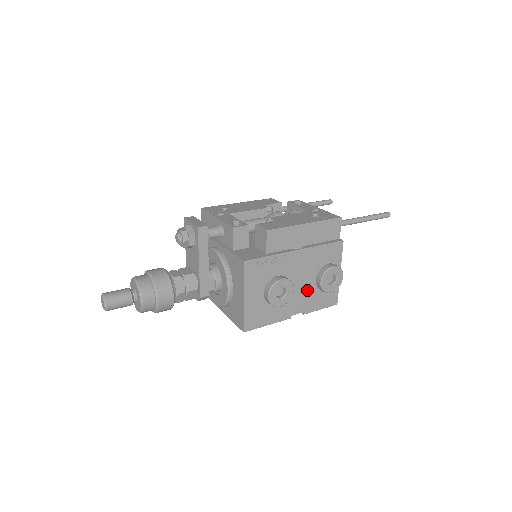
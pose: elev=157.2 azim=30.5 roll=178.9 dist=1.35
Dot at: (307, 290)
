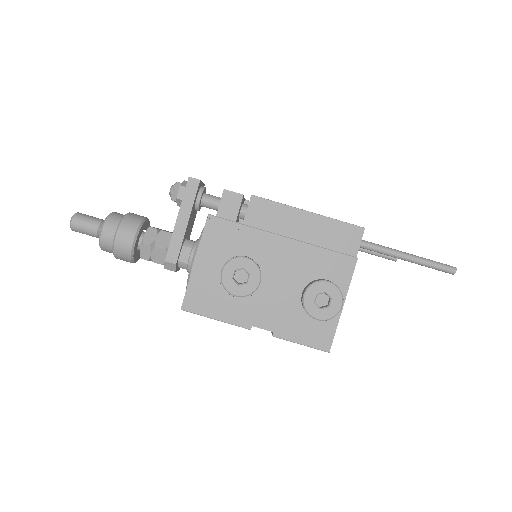
Dot at: (285, 301)
